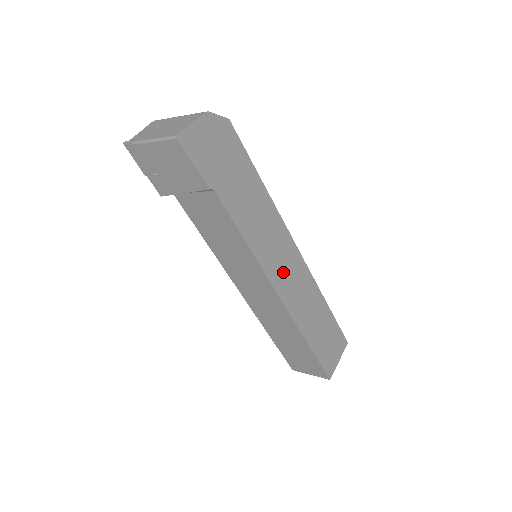
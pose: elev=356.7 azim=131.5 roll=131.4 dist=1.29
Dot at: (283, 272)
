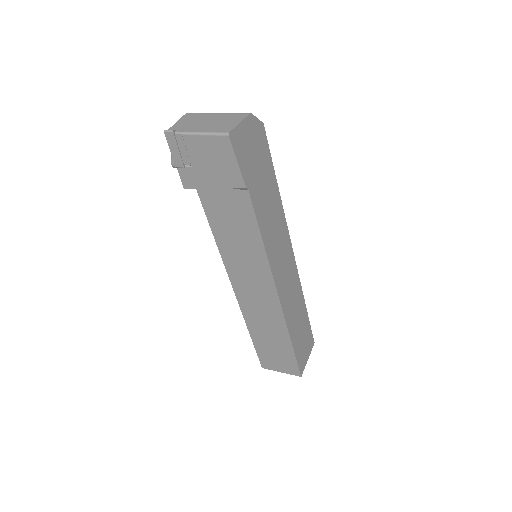
Dot at: (283, 273)
